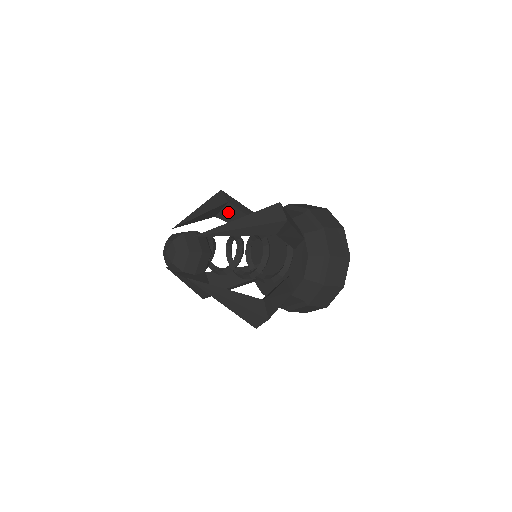
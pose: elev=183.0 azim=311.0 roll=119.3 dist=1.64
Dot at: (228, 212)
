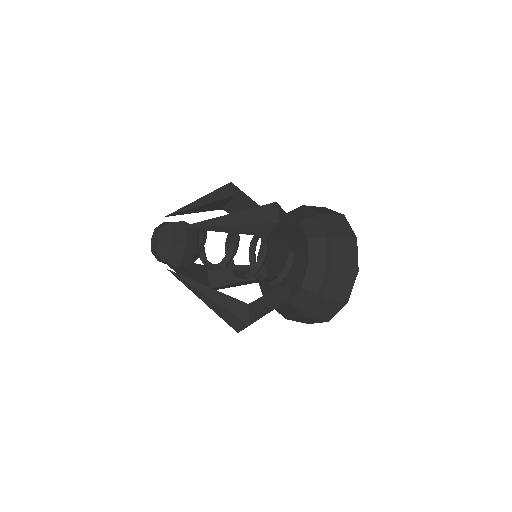
Dot at: (235, 206)
